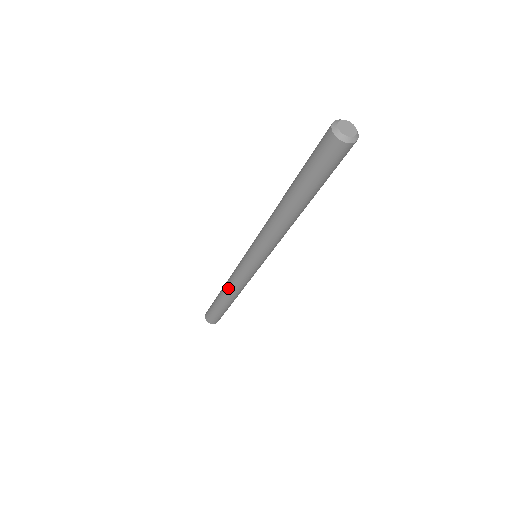
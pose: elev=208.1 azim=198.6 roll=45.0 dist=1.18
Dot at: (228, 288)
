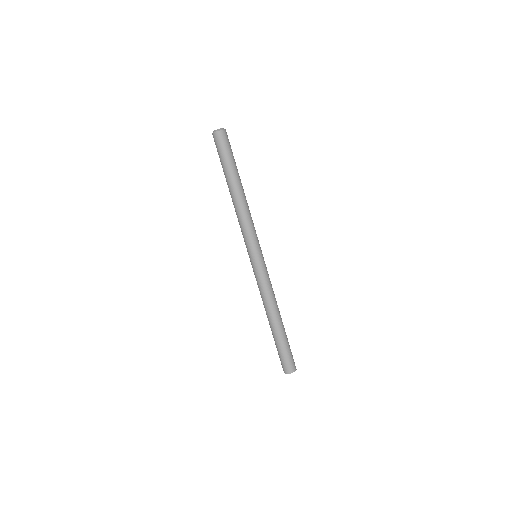
Dot at: (264, 305)
